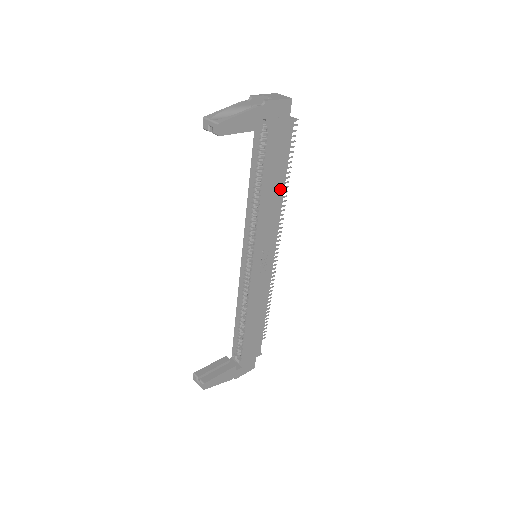
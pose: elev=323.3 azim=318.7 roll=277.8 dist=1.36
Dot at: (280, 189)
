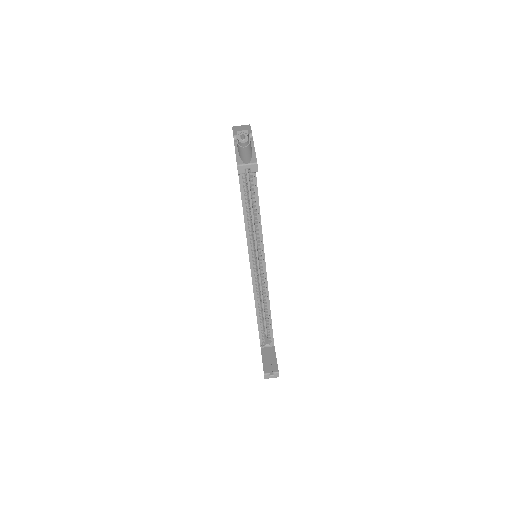
Dot at: occluded
